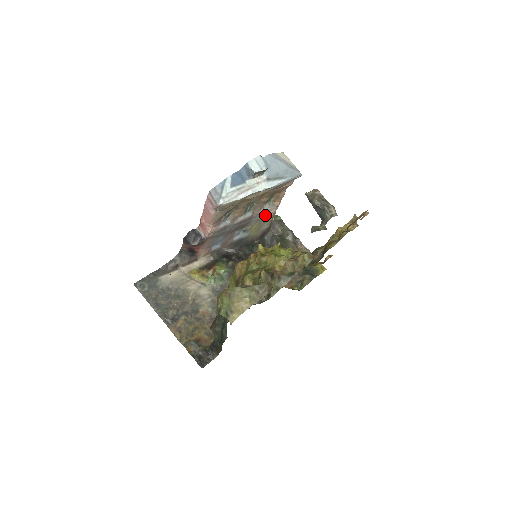
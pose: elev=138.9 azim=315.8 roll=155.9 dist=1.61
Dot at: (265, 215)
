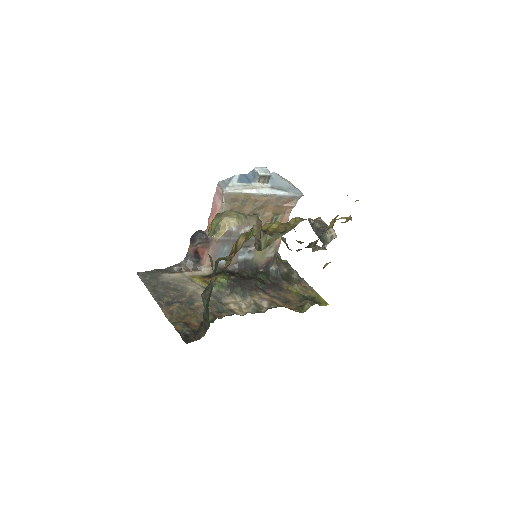
Dot at: occluded
